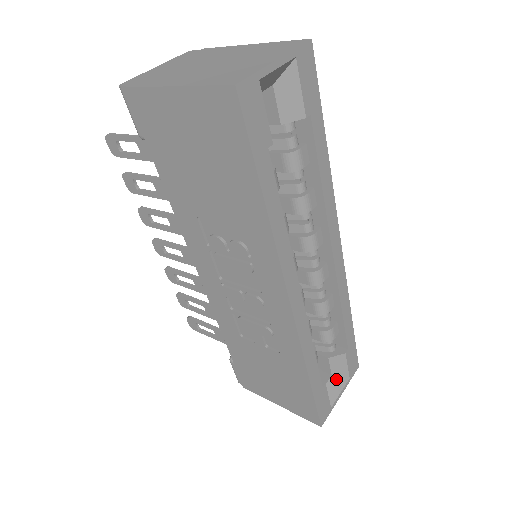
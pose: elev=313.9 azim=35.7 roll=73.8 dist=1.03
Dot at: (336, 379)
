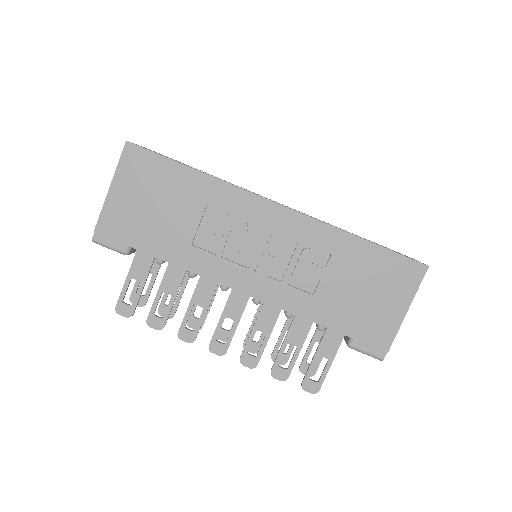
Dot at: occluded
